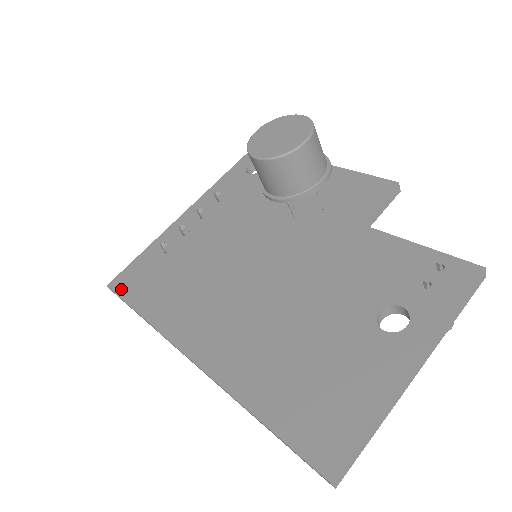
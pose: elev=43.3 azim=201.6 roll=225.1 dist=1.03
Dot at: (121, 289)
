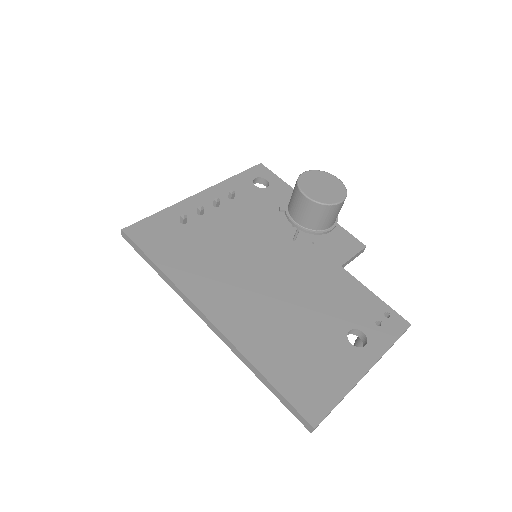
Dot at: (138, 239)
